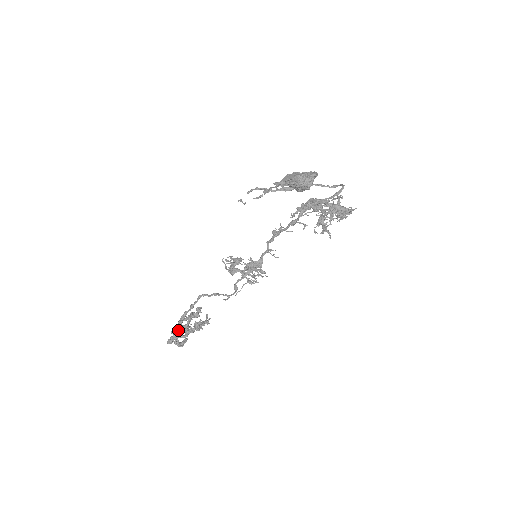
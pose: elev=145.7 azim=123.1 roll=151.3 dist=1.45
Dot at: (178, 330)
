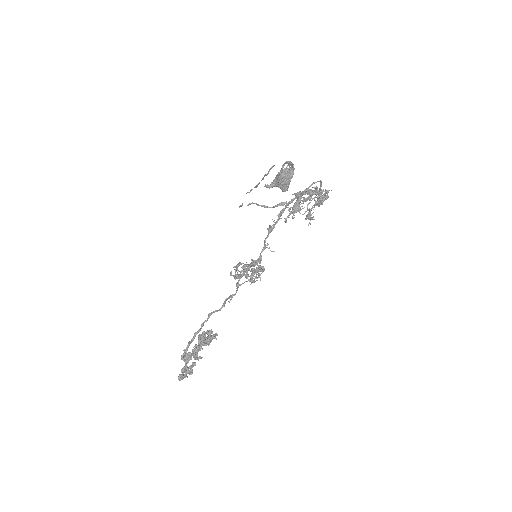
Dot at: (189, 357)
